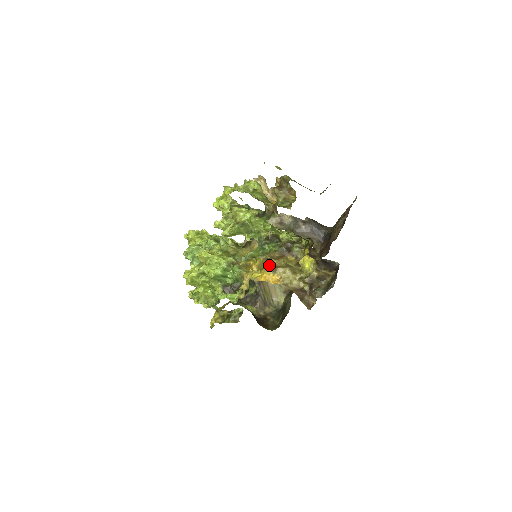
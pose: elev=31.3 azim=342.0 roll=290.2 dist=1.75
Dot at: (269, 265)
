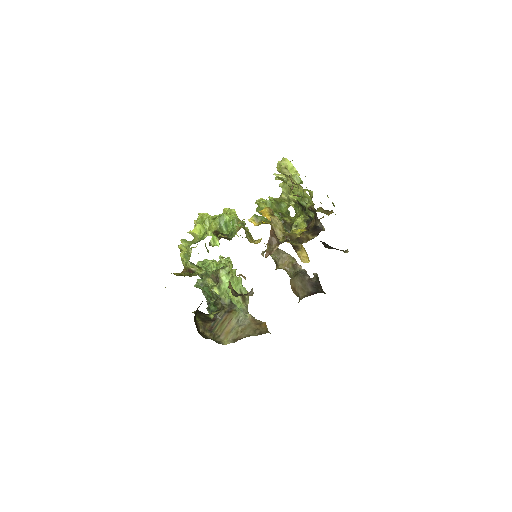
Dot at: (272, 210)
